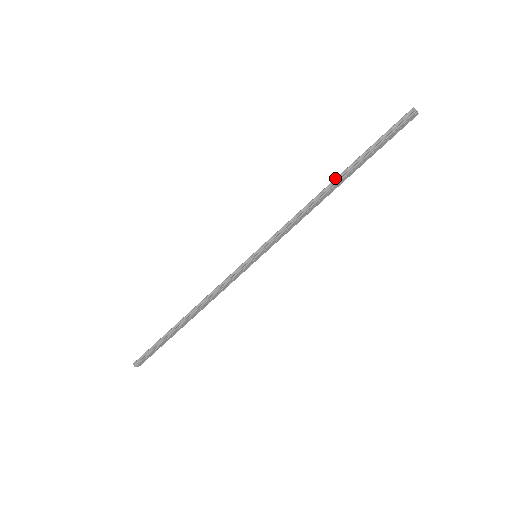
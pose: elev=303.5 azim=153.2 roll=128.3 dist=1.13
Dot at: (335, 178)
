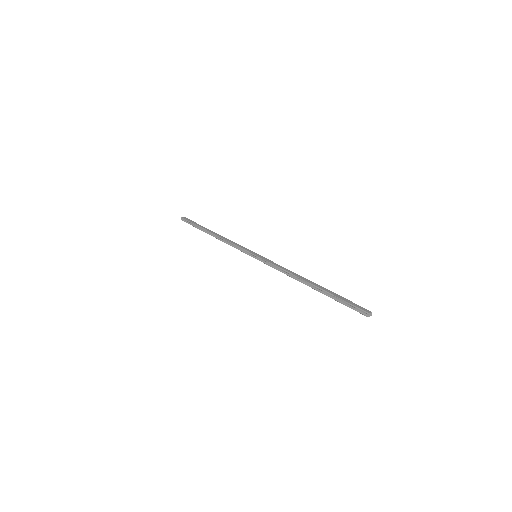
Dot at: (310, 283)
